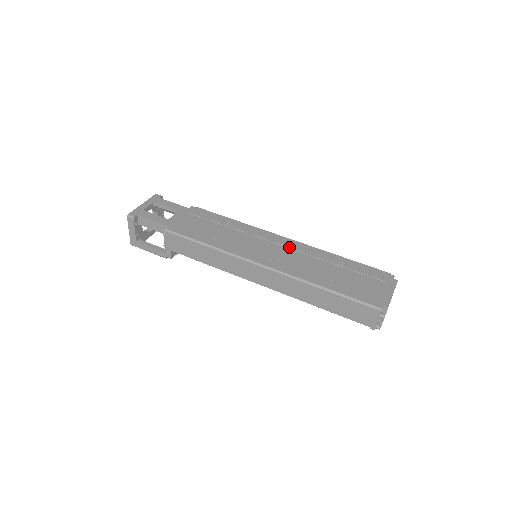
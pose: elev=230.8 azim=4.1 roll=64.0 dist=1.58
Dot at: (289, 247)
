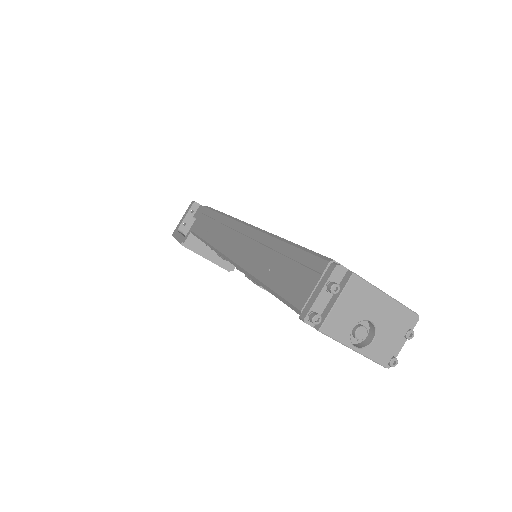
Dot at: occluded
